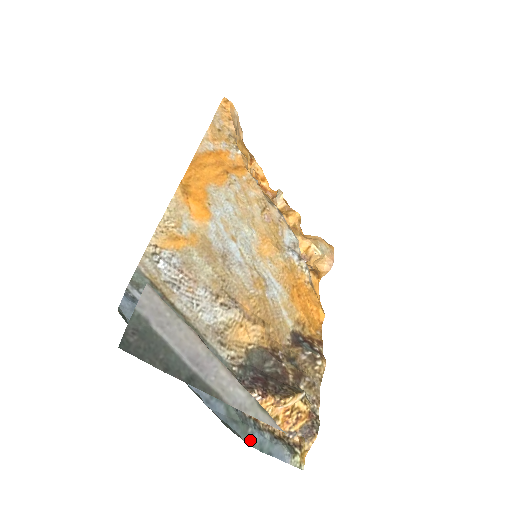
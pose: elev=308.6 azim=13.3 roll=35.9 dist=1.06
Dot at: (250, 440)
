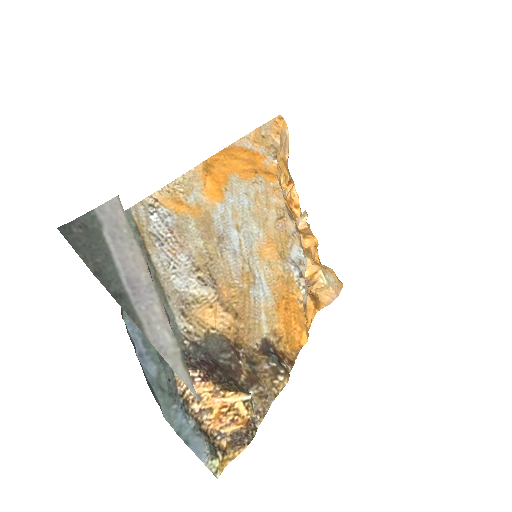
Dot at: (170, 416)
